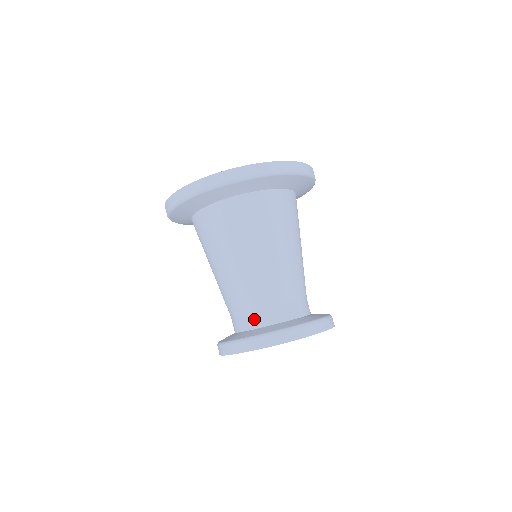
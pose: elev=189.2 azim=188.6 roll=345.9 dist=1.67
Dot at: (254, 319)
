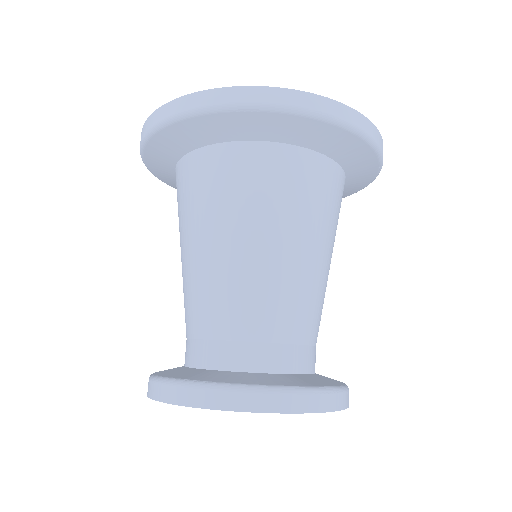
Dot at: (219, 352)
